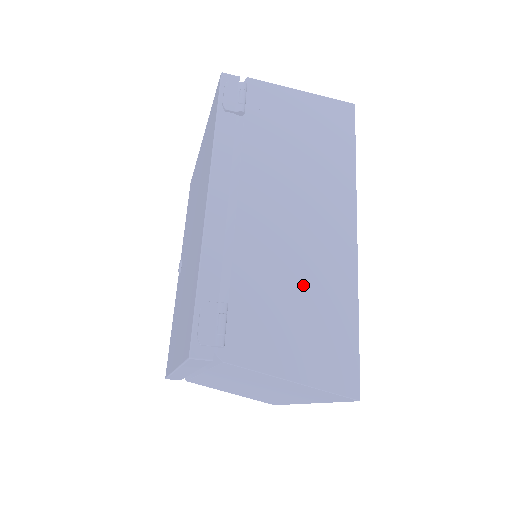
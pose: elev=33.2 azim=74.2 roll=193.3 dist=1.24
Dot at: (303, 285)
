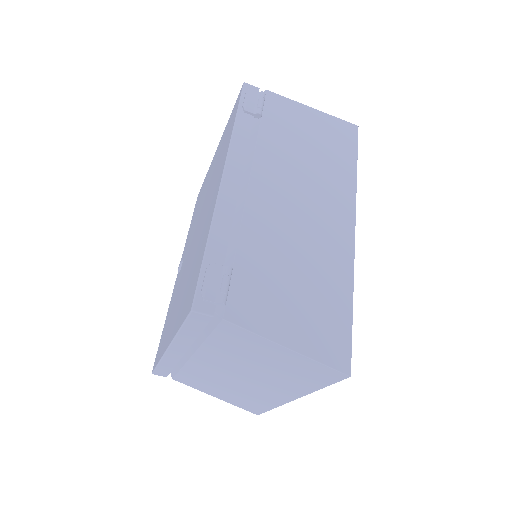
Dot at: (303, 265)
